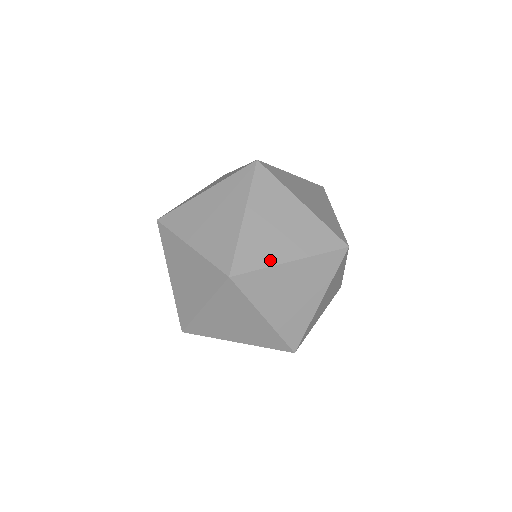
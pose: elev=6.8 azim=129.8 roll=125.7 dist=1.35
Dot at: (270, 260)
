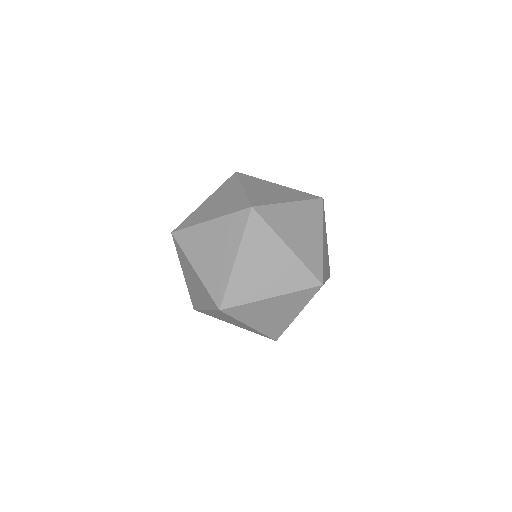
Dot at: (254, 297)
